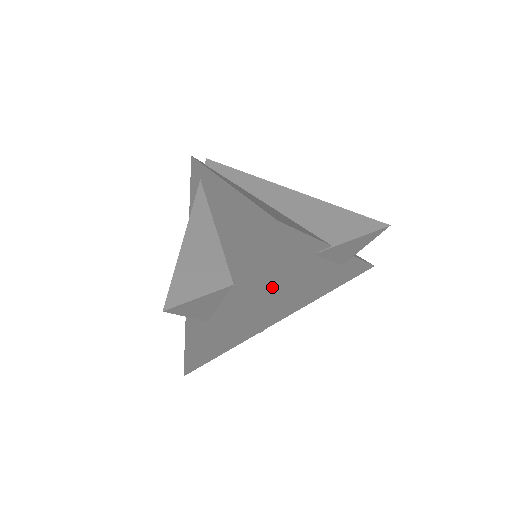
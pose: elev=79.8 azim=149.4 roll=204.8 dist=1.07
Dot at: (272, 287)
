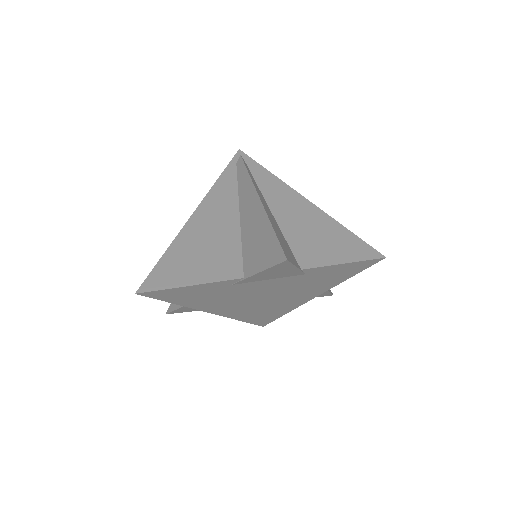
Dot at: (232, 299)
